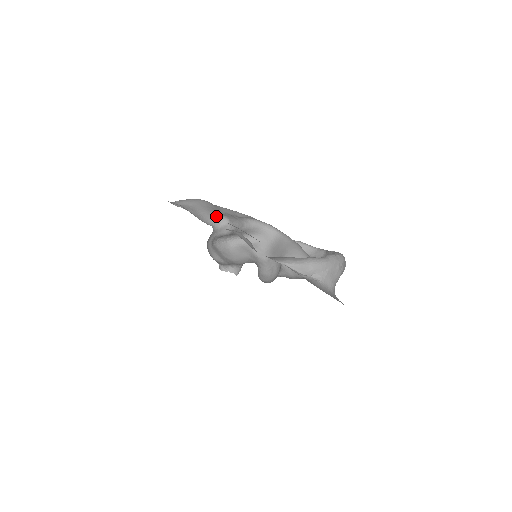
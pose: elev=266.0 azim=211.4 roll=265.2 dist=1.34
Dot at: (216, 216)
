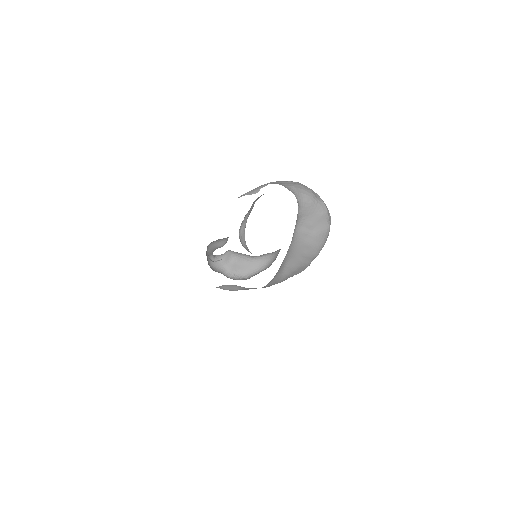
Dot at: occluded
